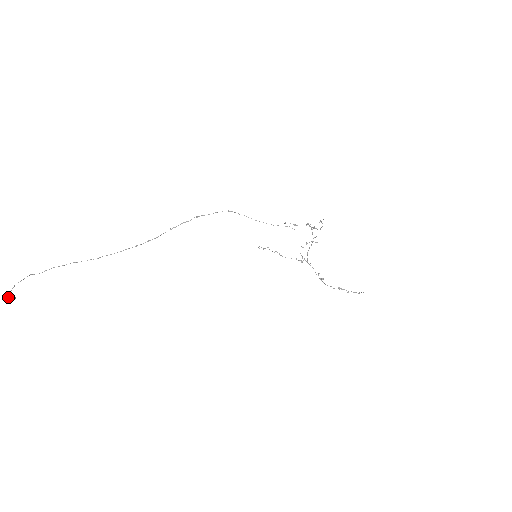
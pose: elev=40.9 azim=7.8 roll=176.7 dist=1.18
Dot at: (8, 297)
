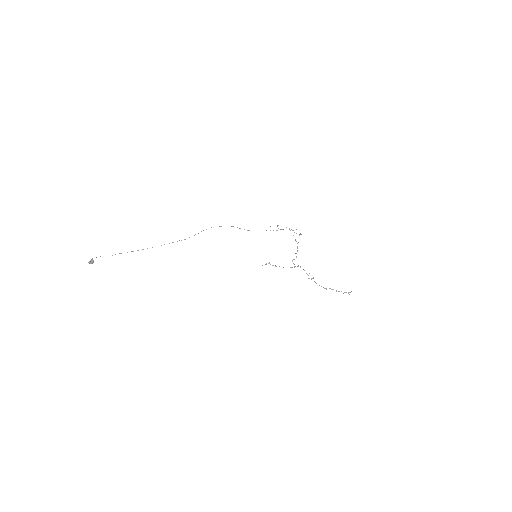
Dot at: (90, 260)
